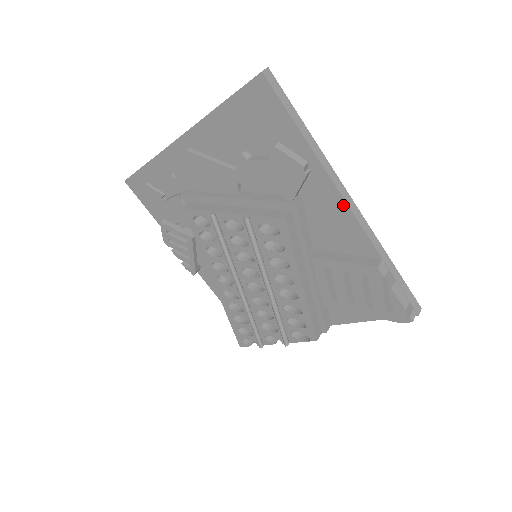
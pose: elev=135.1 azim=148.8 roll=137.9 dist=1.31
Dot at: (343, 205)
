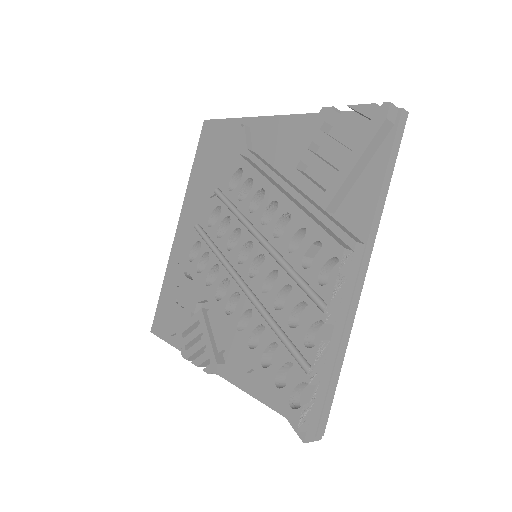
Dot at: (279, 119)
